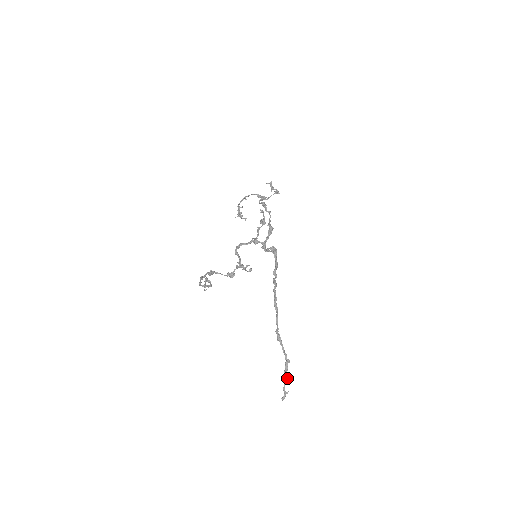
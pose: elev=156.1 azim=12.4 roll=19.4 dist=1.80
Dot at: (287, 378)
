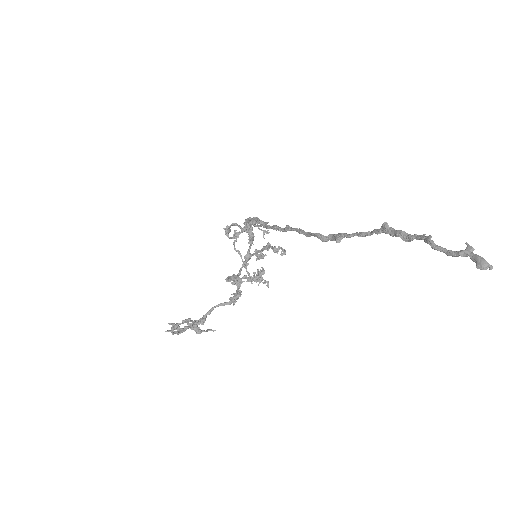
Dot at: (423, 238)
